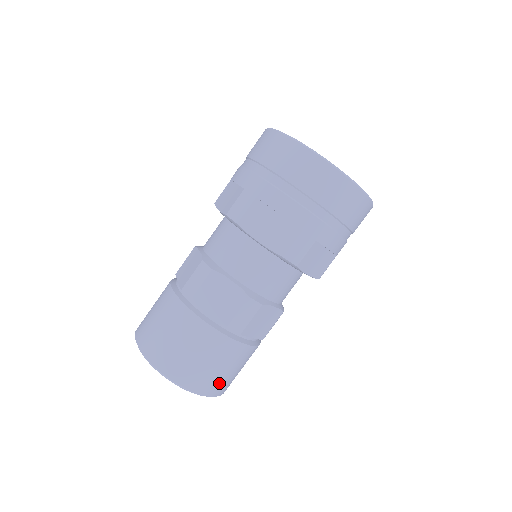
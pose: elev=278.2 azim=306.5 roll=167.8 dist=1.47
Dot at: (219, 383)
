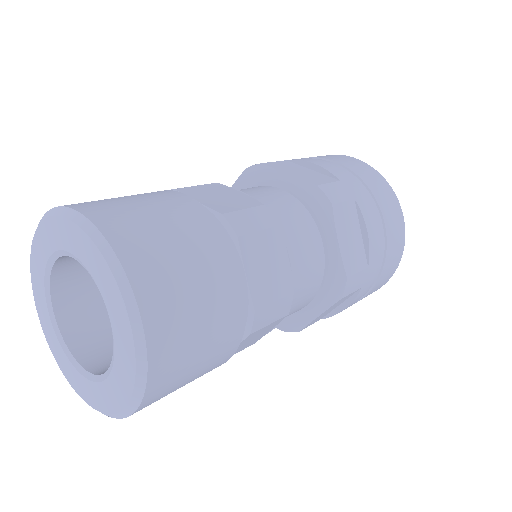
Dot at: (168, 293)
